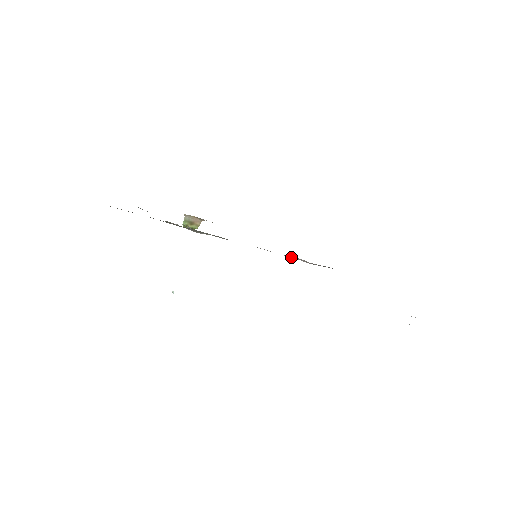
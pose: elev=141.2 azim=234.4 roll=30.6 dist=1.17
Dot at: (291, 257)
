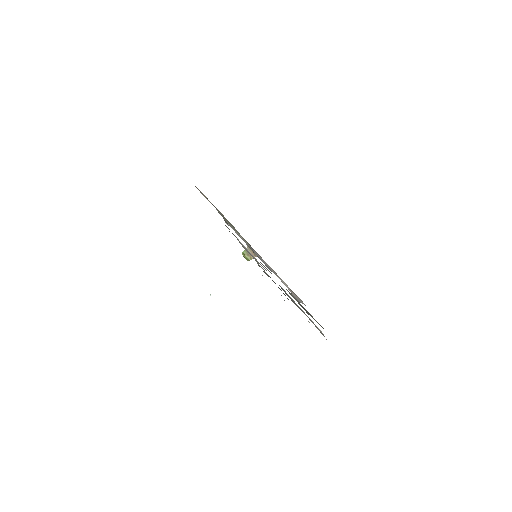
Dot at: (283, 282)
